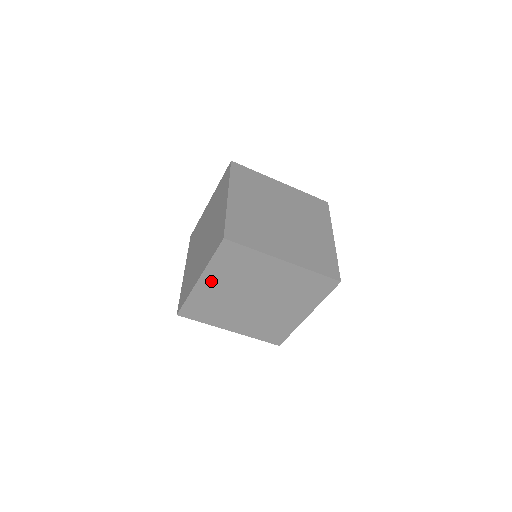
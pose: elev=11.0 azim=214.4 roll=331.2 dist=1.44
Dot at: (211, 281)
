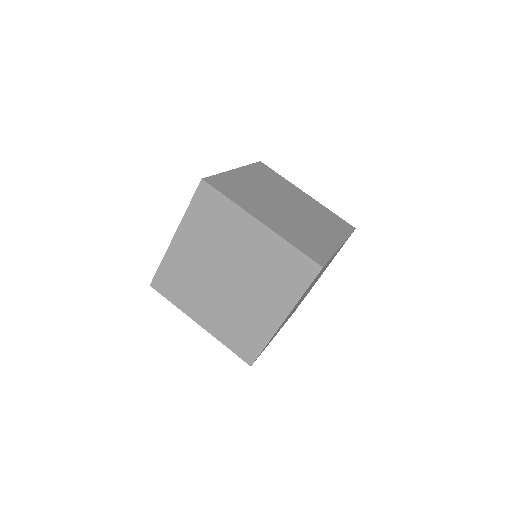
Dot at: occluded
